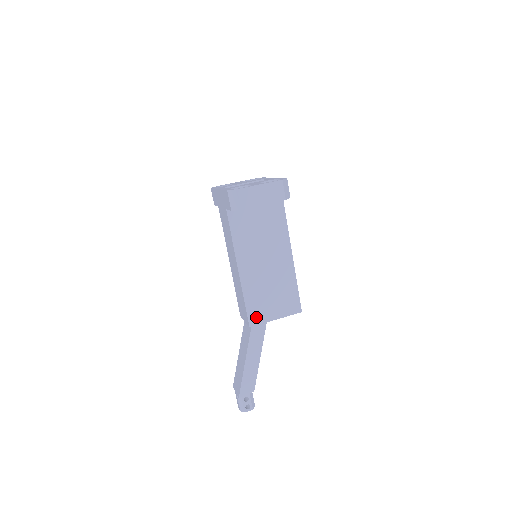
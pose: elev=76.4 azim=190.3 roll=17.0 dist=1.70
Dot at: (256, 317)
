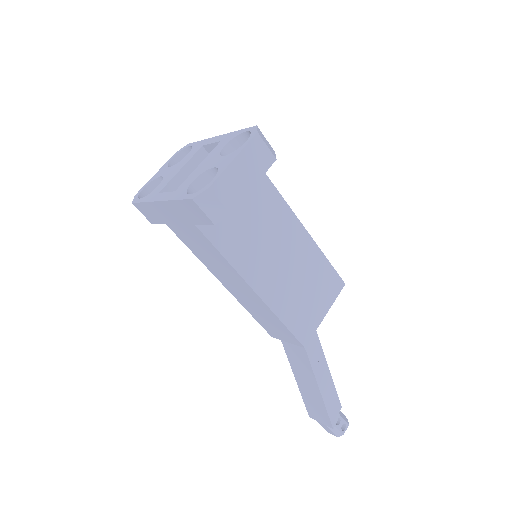
Dot at: (305, 331)
